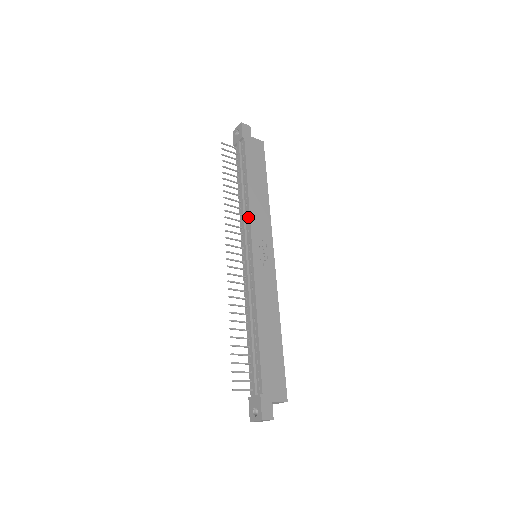
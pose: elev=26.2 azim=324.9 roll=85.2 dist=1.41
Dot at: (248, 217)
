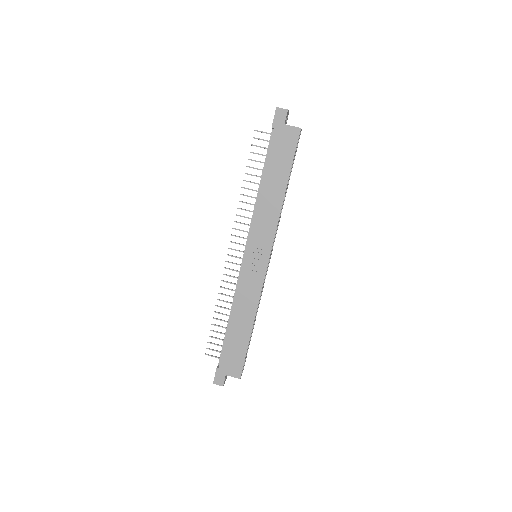
Dot at: (252, 220)
